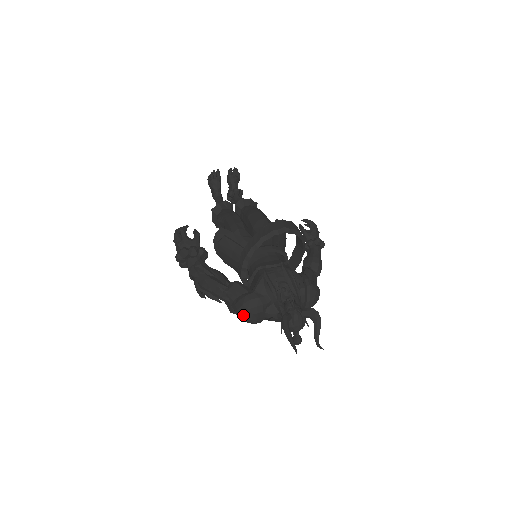
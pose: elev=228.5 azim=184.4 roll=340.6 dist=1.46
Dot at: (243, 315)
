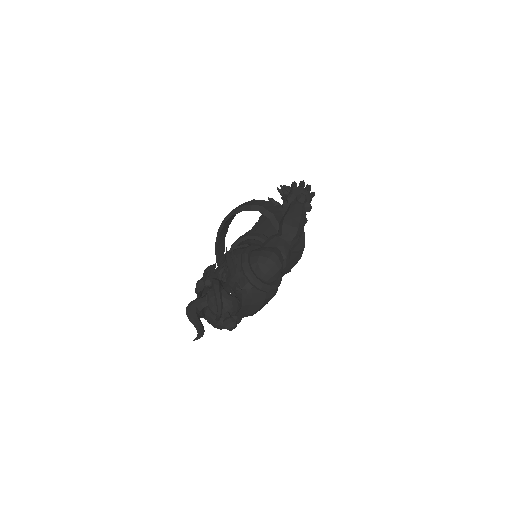
Dot at: (209, 322)
